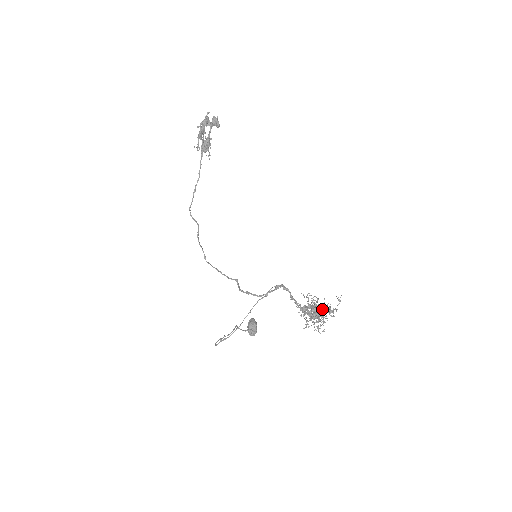
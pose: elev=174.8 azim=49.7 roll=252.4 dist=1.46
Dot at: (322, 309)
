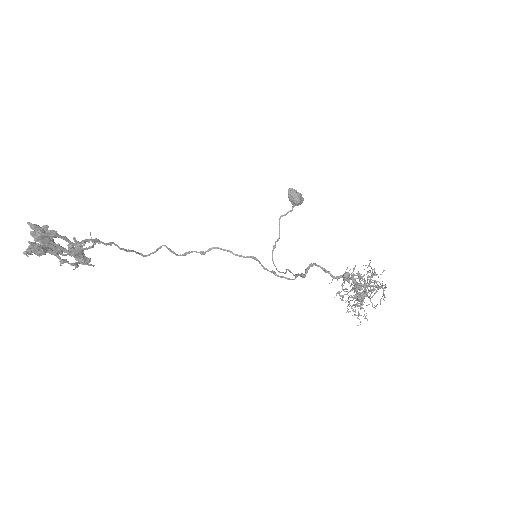
Dot at: occluded
